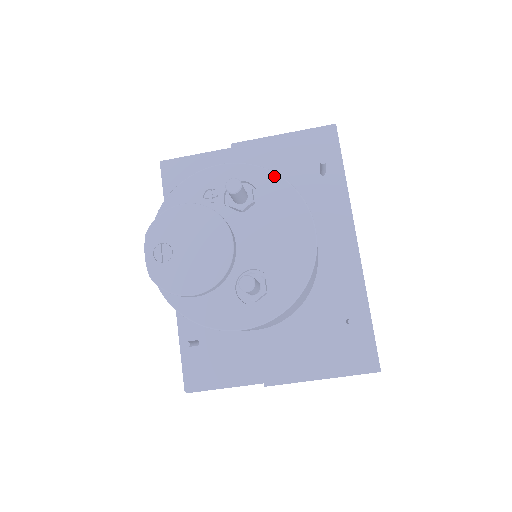
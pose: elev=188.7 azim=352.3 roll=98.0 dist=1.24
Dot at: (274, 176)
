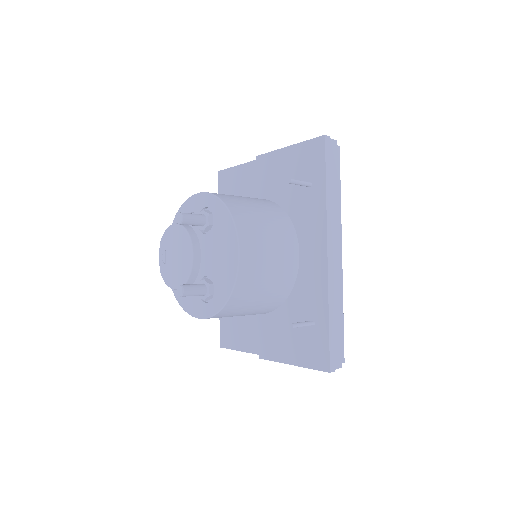
Dot at: (222, 205)
